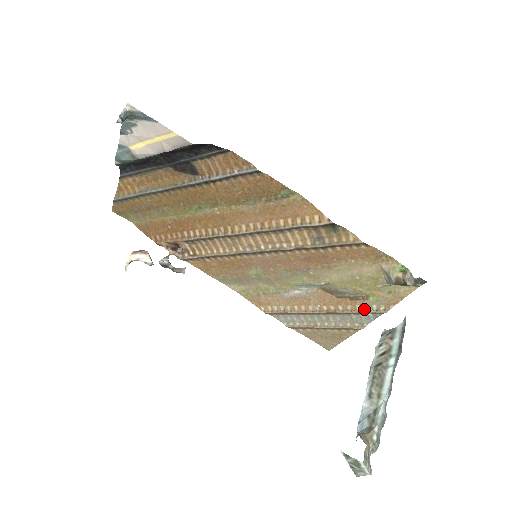
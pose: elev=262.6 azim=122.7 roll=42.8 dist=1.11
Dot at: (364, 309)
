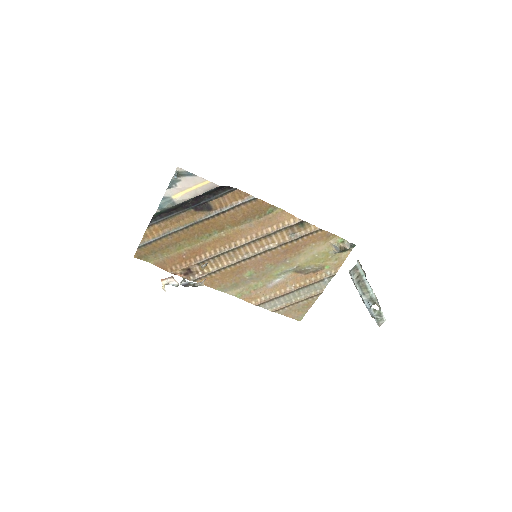
Dot at: (322, 277)
